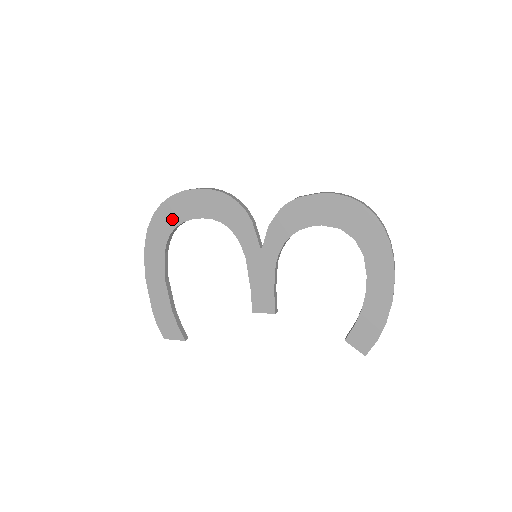
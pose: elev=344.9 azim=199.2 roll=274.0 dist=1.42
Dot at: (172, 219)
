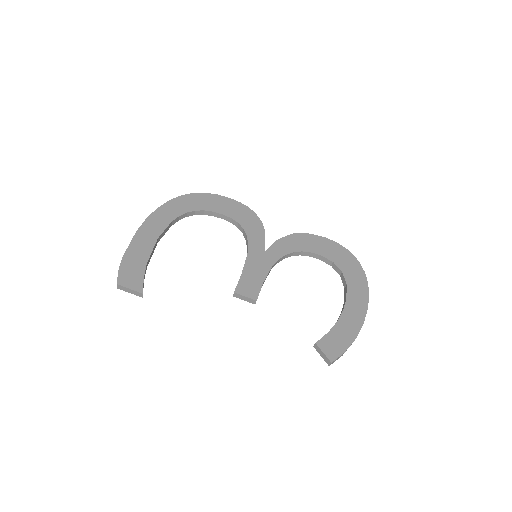
Dot at: (196, 205)
